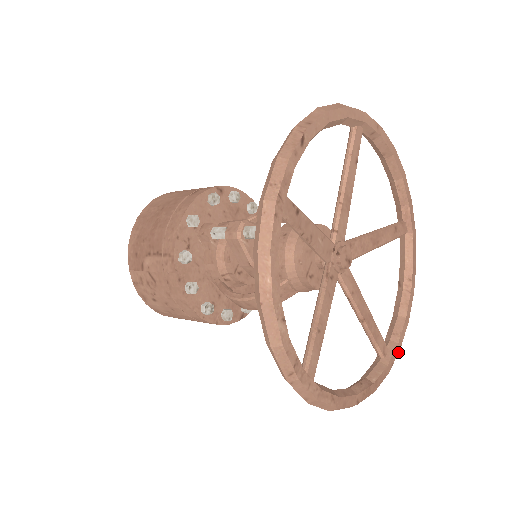
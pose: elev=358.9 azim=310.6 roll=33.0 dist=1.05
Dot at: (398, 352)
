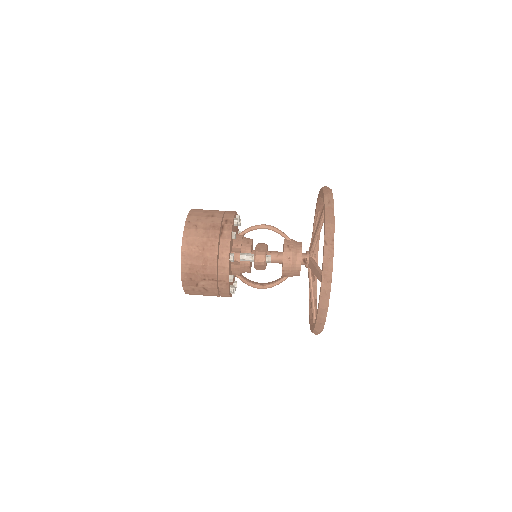
Dot at: occluded
